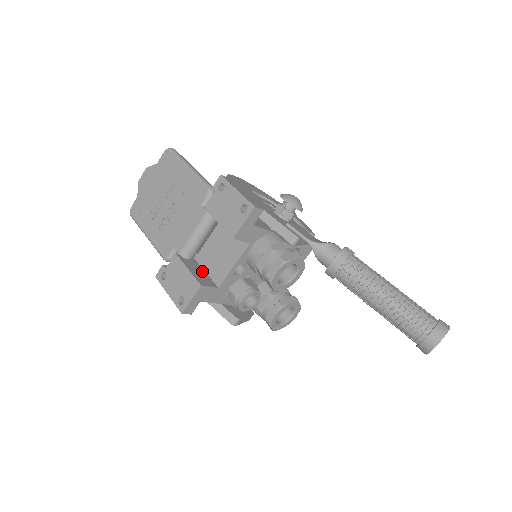
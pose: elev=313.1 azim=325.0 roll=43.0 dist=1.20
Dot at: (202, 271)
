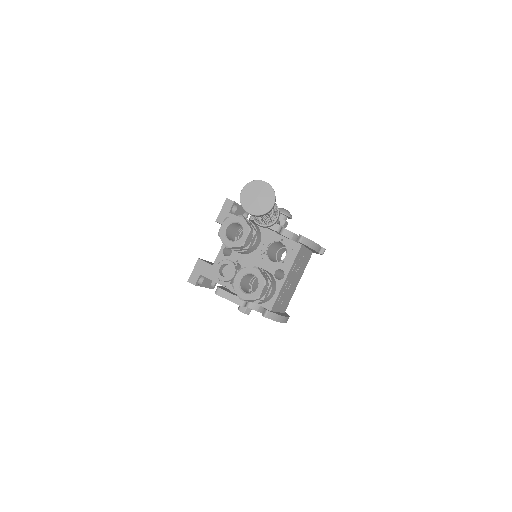
Dot at: occluded
